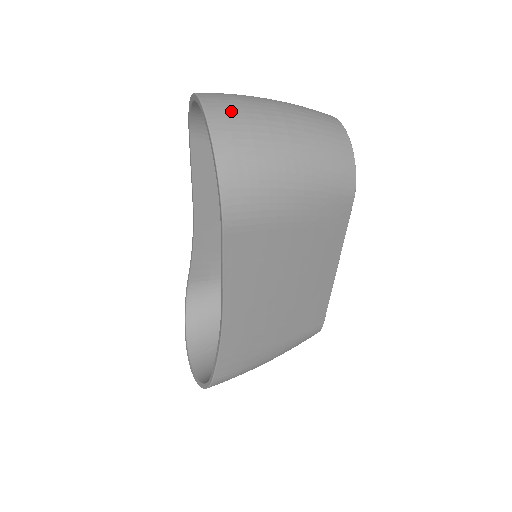
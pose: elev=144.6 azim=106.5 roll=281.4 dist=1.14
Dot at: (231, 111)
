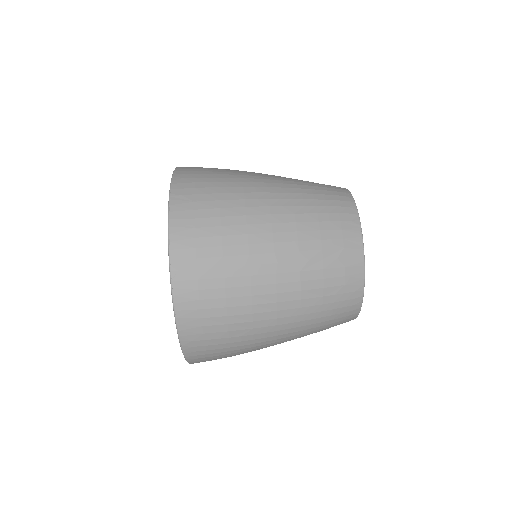
Dot at: (207, 287)
